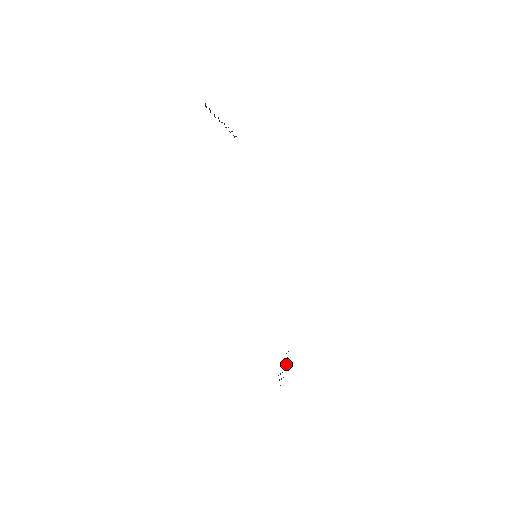
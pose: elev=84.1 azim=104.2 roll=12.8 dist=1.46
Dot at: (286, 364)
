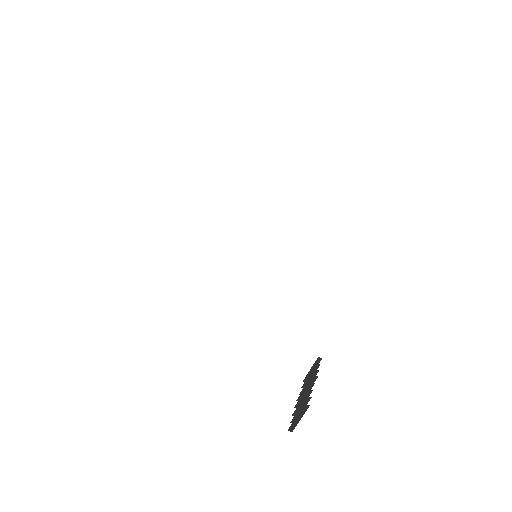
Dot at: occluded
